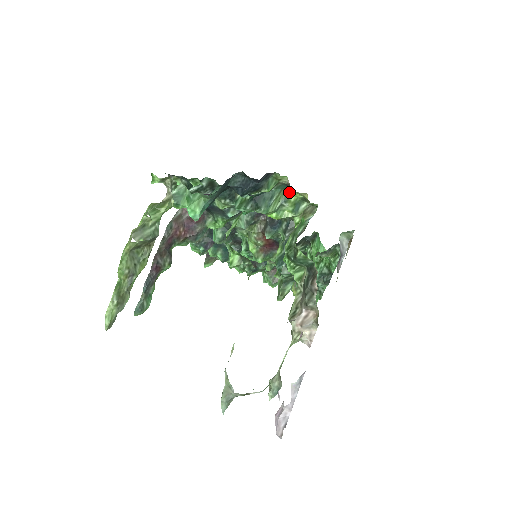
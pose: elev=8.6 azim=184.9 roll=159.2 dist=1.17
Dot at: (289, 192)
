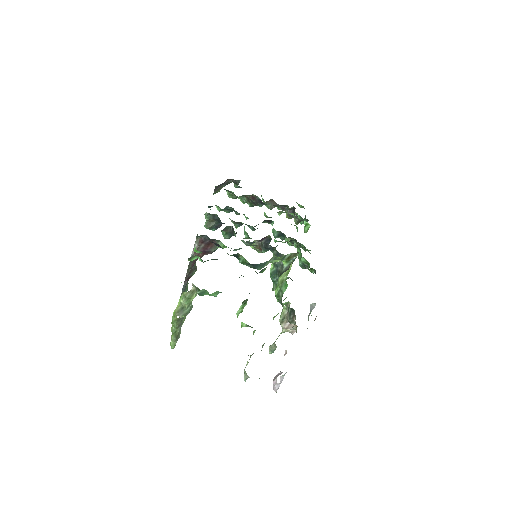
Dot at: occluded
